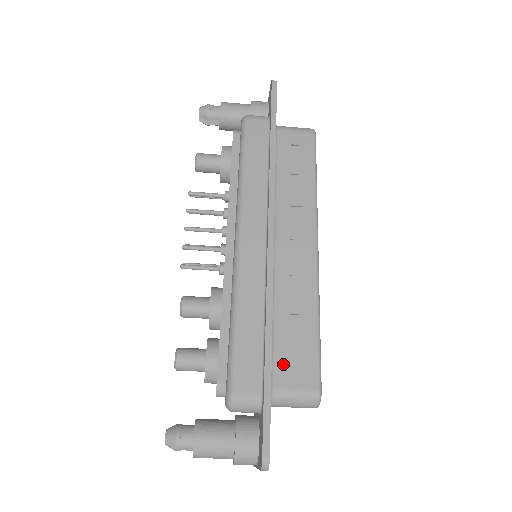
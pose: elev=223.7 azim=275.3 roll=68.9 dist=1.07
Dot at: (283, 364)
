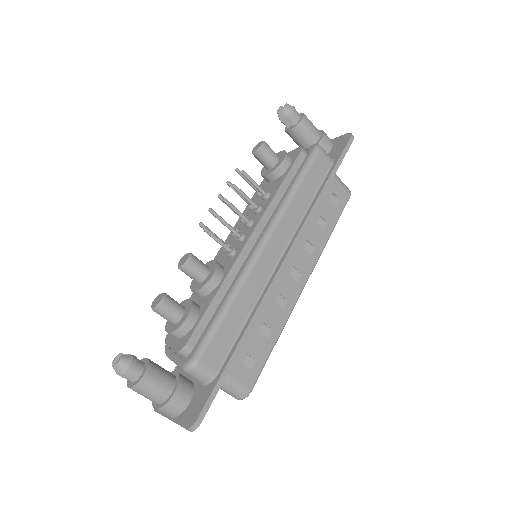
Dot at: (240, 357)
